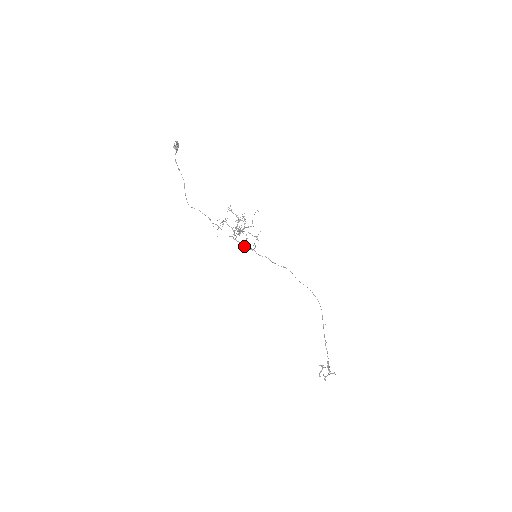
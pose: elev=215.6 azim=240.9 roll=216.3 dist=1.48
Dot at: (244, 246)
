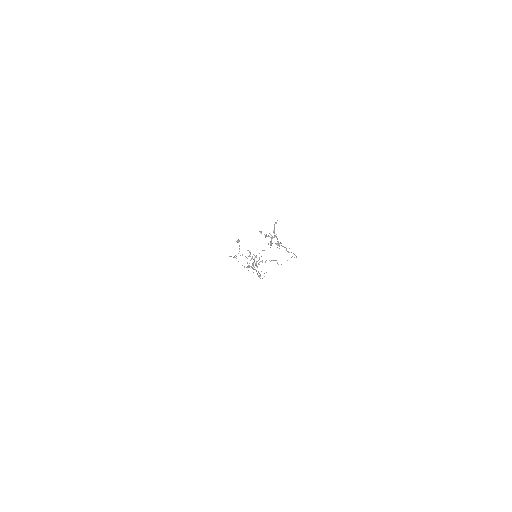
Dot at: (250, 254)
